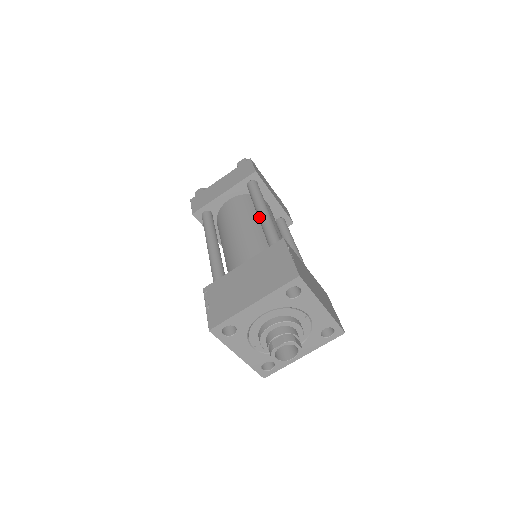
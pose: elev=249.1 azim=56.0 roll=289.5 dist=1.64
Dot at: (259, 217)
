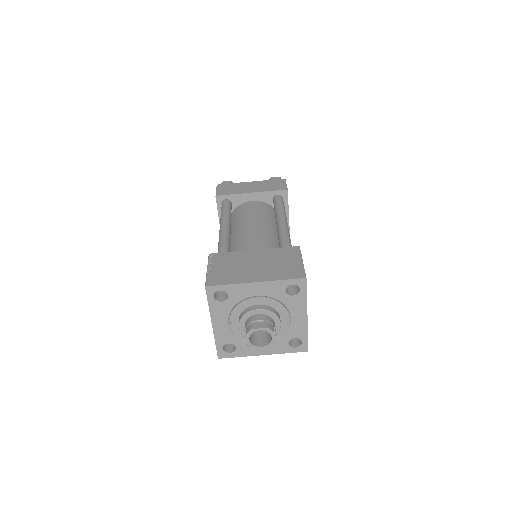
Dot at: (279, 224)
